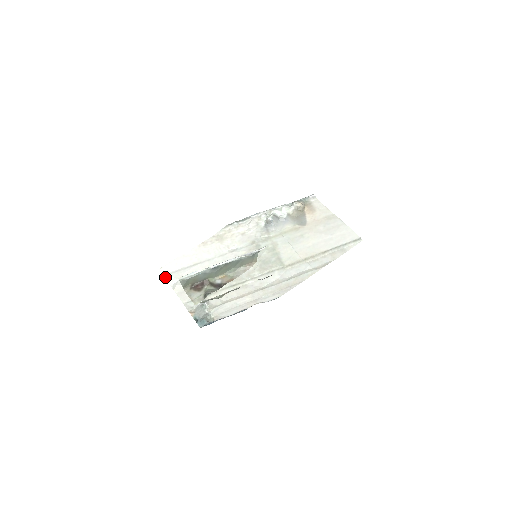
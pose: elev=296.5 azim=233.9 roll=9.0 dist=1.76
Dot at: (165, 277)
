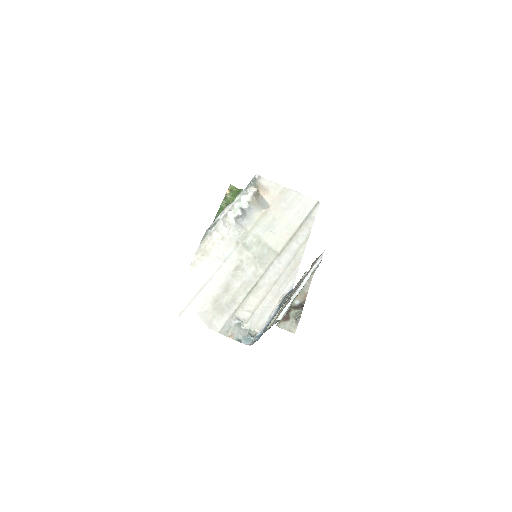
Dot at: (181, 317)
